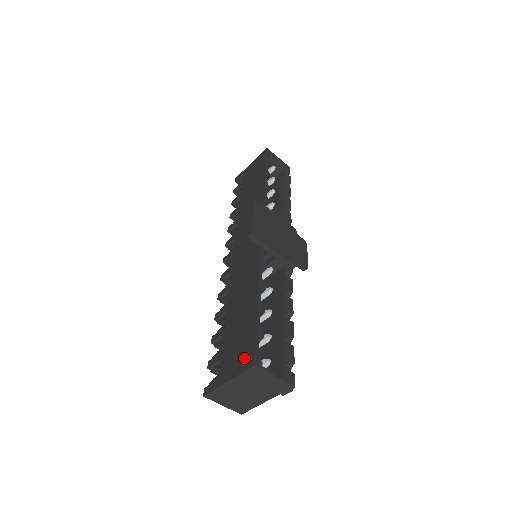
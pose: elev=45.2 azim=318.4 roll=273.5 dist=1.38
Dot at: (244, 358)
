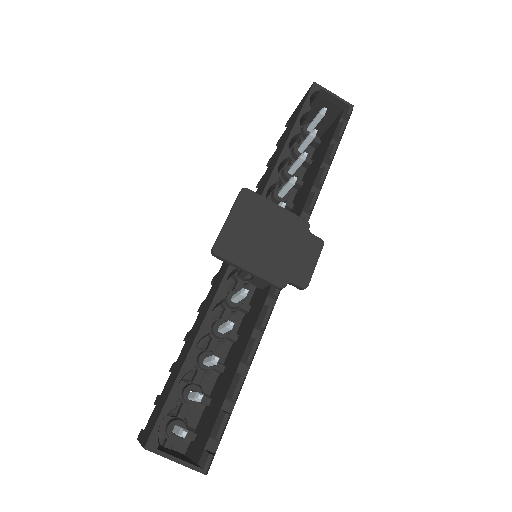
Dot at: (150, 427)
